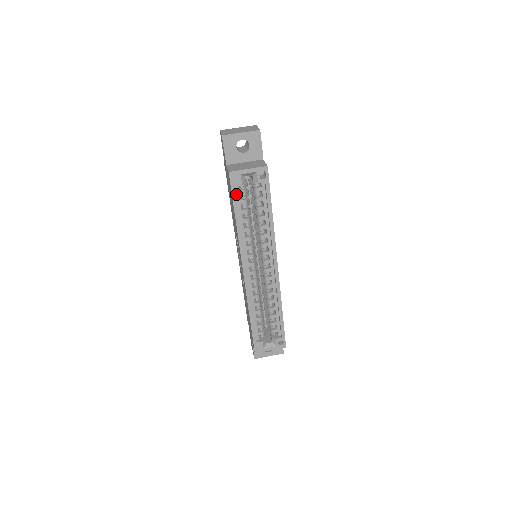
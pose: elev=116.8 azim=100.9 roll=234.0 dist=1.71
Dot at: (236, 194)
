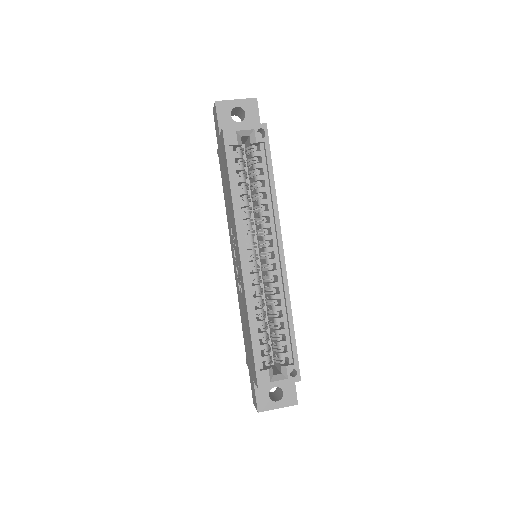
Dot at: (231, 157)
